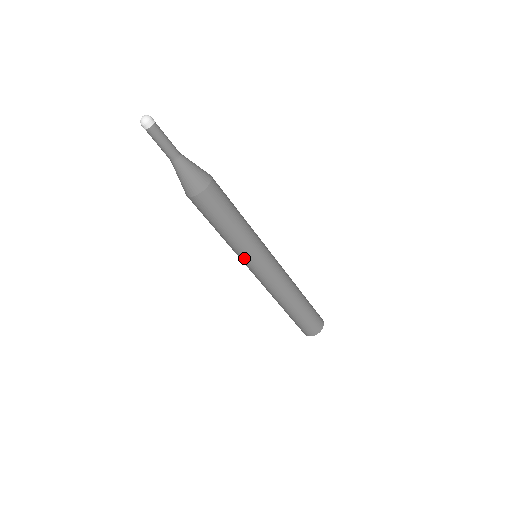
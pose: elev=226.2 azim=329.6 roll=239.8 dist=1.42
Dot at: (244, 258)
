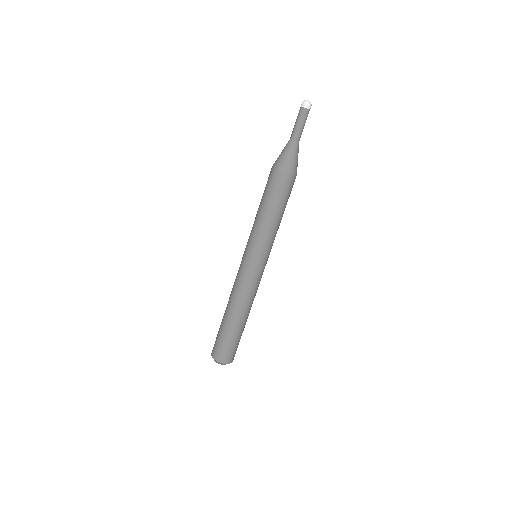
Dot at: (257, 247)
